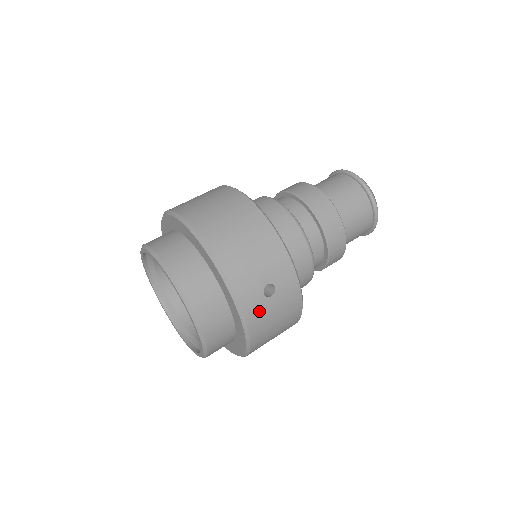
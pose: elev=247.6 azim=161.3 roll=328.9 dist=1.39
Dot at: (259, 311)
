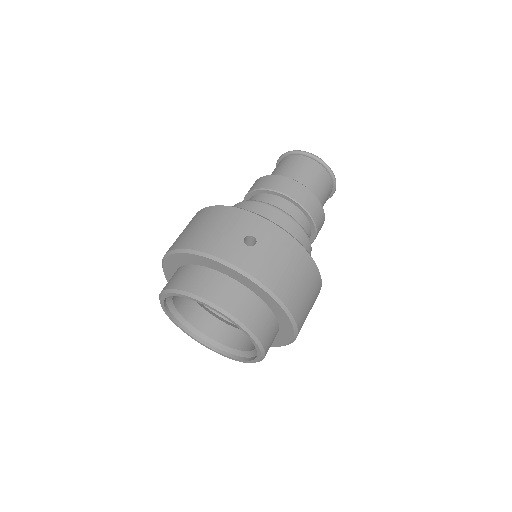
Dot at: (254, 260)
